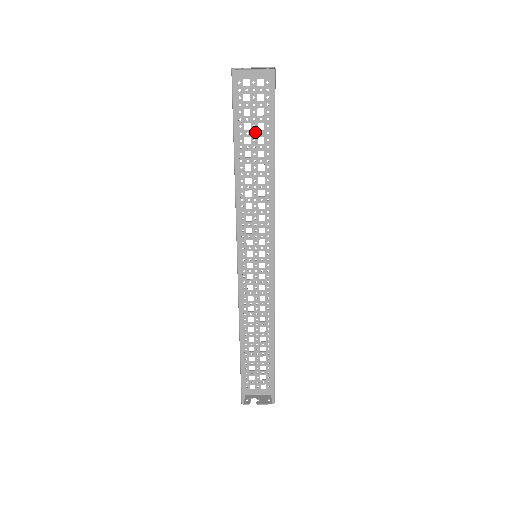
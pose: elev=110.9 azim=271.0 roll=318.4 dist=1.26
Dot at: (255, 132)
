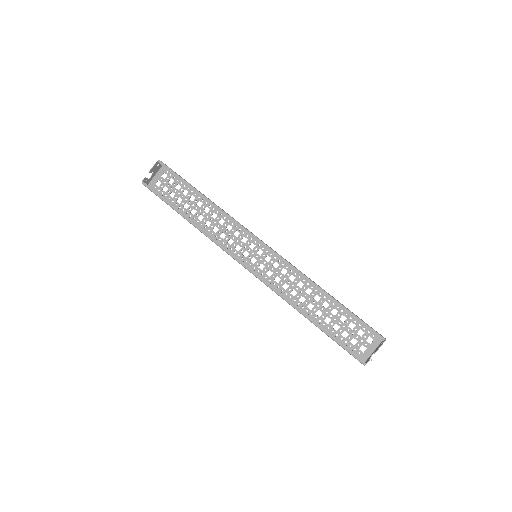
Dot at: (186, 198)
